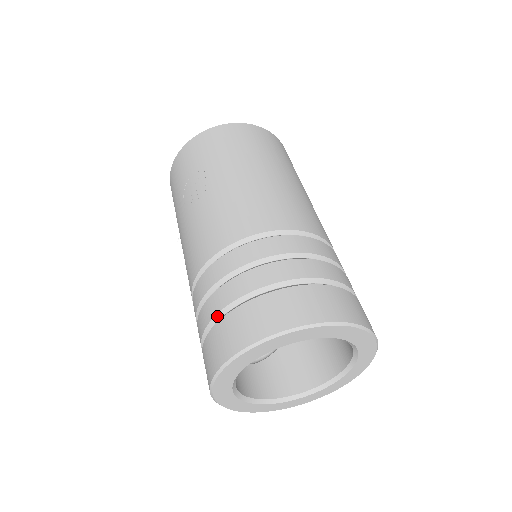
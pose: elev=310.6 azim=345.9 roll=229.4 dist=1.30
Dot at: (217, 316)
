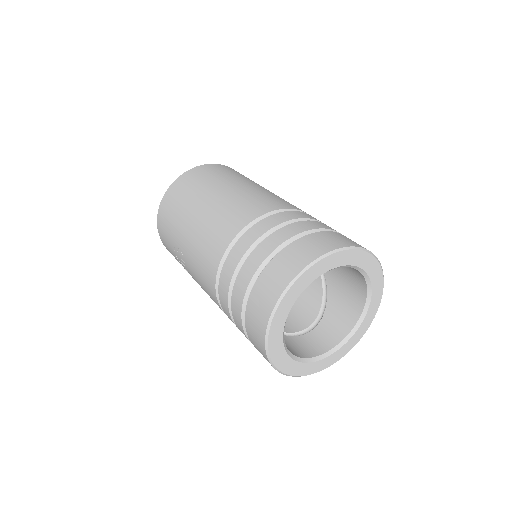
Dot at: (246, 334)
